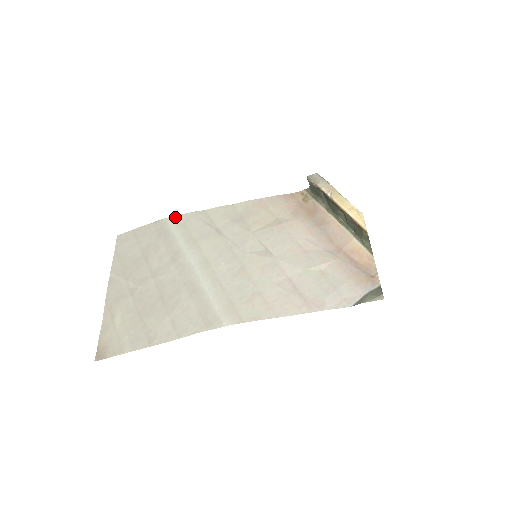
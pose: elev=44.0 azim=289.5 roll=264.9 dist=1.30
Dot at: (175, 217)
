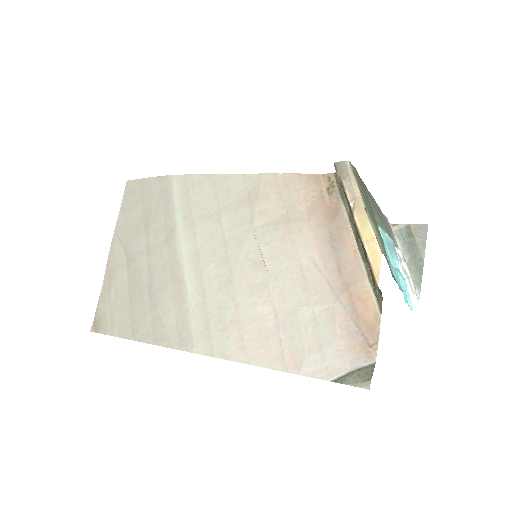
Dot at: (180, 177)
